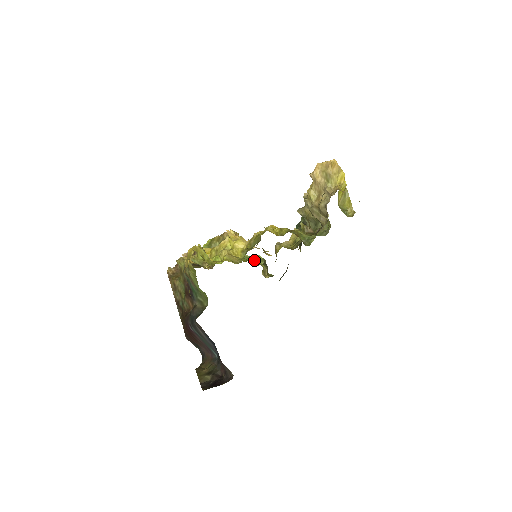
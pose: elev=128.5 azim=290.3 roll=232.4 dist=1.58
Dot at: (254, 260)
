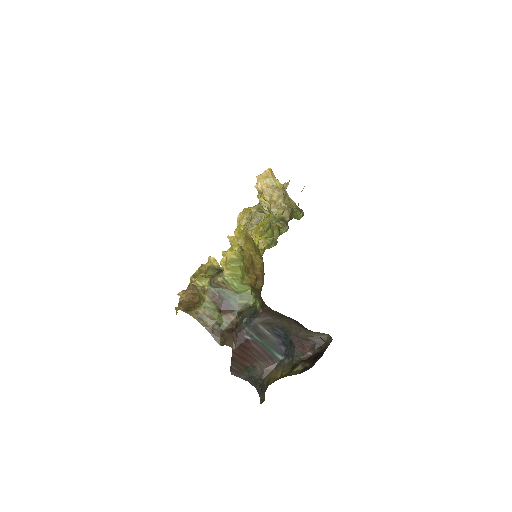
Dot at: occluded
